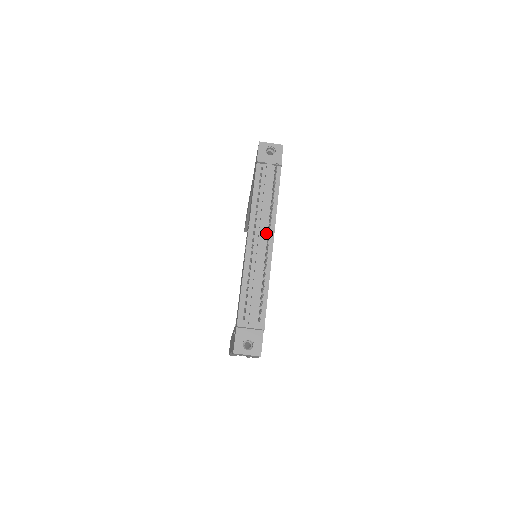
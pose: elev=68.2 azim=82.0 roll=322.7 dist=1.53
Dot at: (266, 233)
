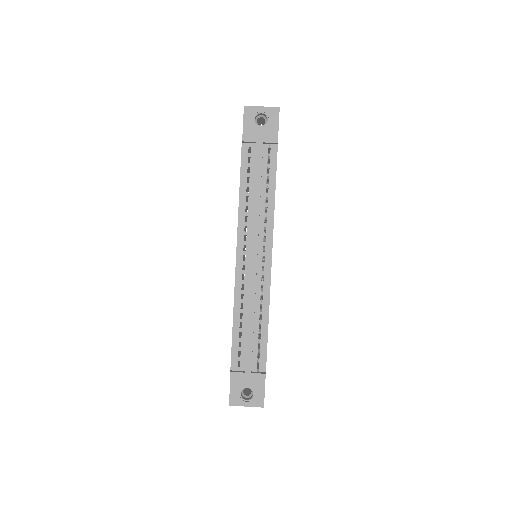
Dot at: (261, 247)
